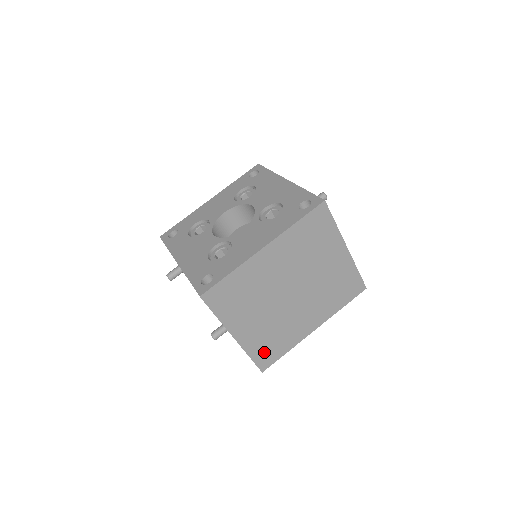
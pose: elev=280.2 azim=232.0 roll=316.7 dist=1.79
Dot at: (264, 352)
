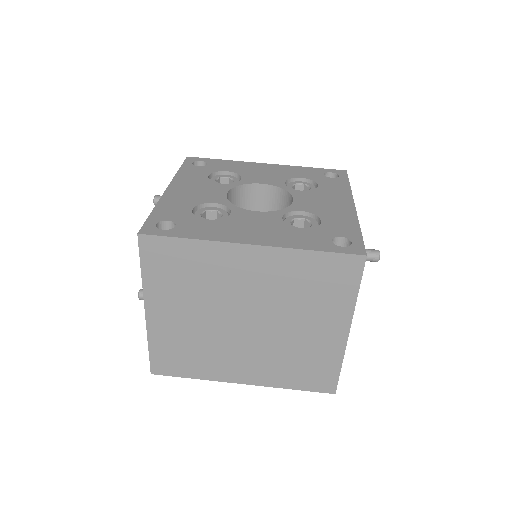
Dot at: (168, 356)
